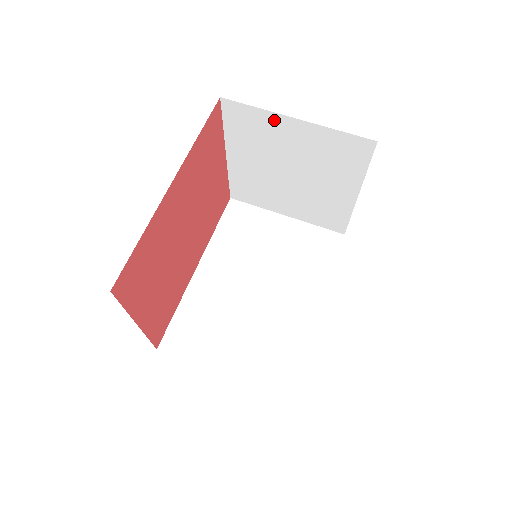
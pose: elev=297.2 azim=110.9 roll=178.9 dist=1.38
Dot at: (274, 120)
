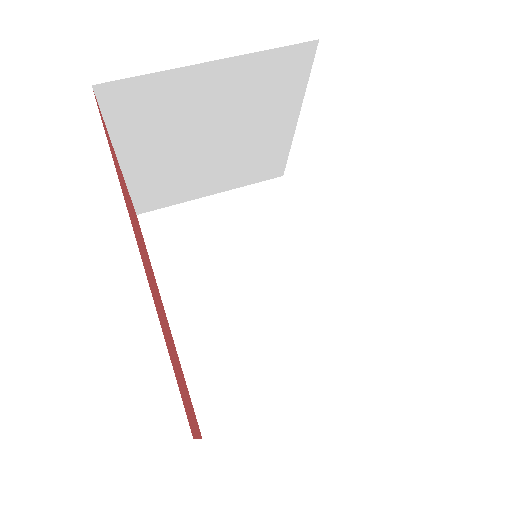
Dot at: (180, 79)
